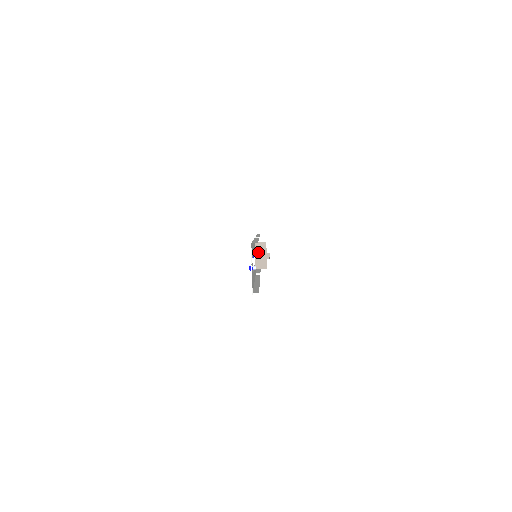
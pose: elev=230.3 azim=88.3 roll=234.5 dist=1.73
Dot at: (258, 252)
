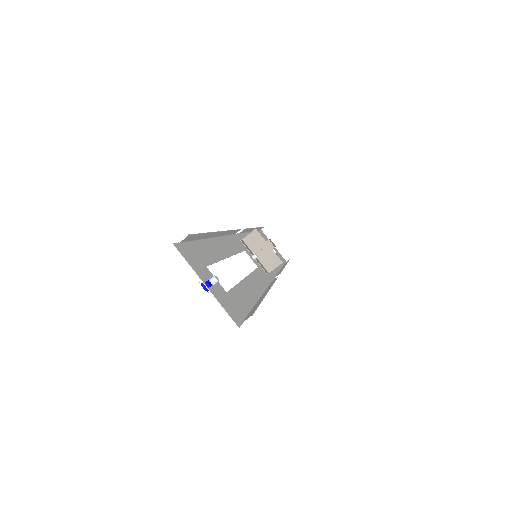
Dot at: (255, 249)
